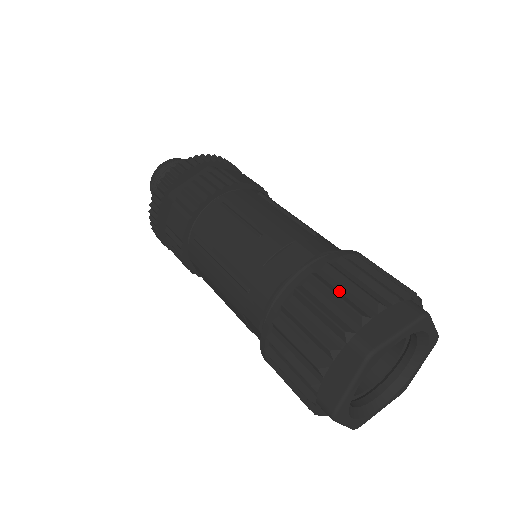
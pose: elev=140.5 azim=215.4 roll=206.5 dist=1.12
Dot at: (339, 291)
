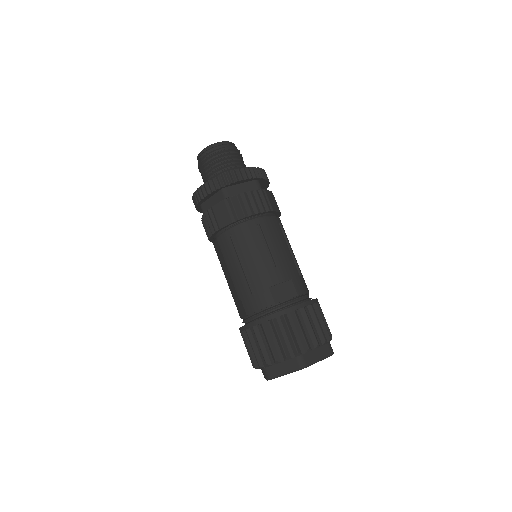
Dot at: (303, 327)
